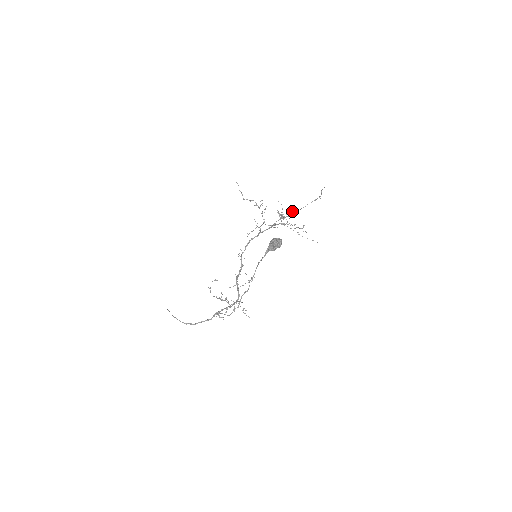
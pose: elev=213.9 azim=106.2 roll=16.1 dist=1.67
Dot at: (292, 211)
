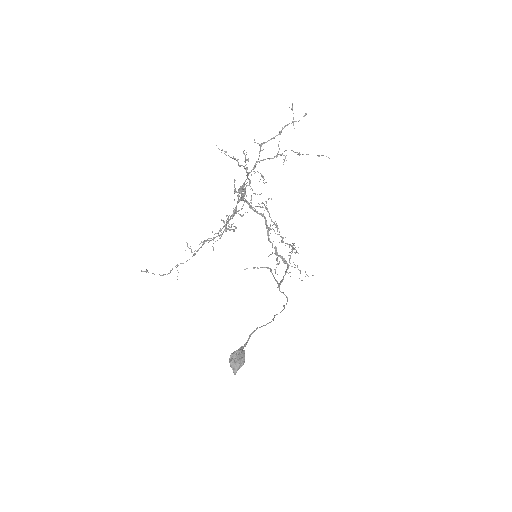
Dot at: occluded
